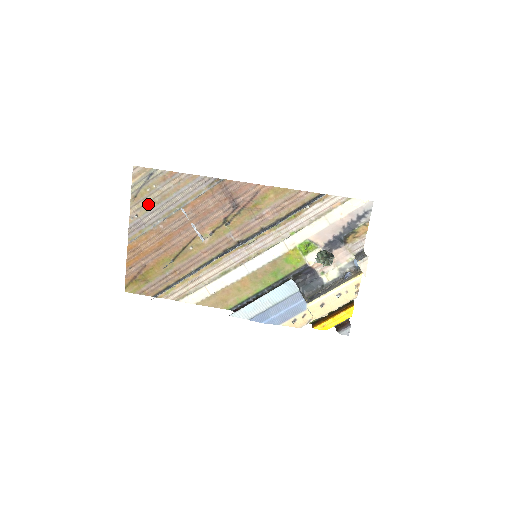
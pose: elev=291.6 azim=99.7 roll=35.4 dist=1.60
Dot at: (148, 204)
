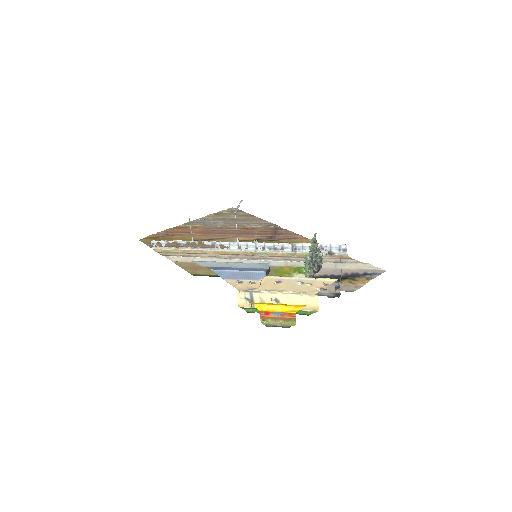
Dot at: (218, 219)
